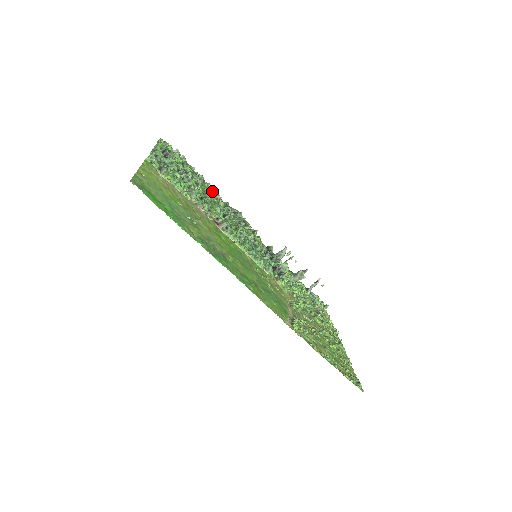
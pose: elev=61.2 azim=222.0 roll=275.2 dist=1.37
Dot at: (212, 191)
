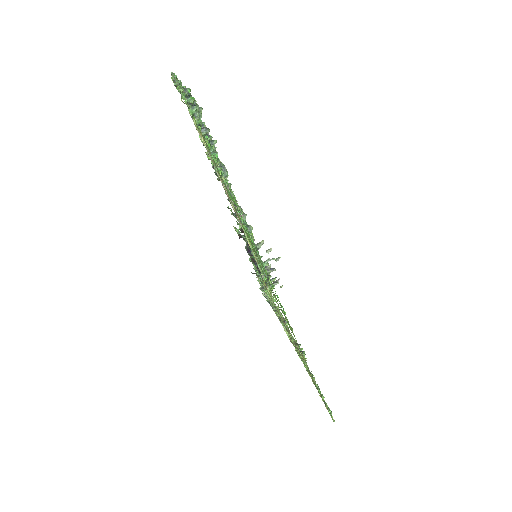
Dot at: occluded
